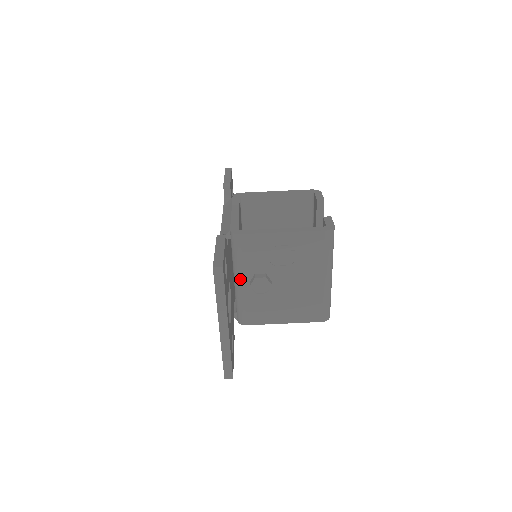
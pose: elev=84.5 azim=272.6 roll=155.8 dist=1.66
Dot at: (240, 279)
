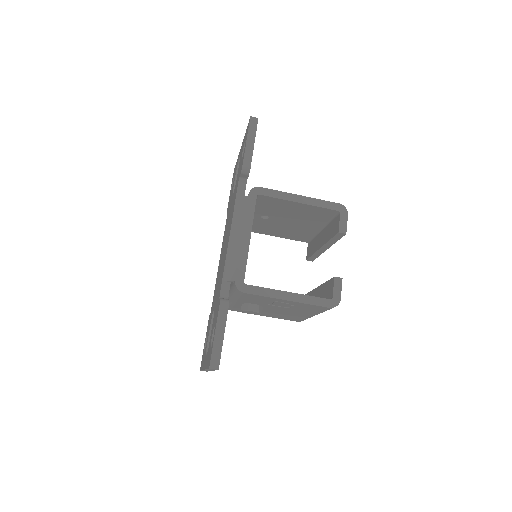
Dot at: (233, 301)
